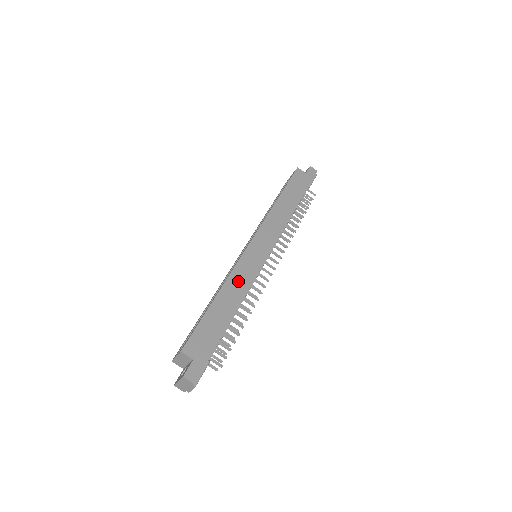
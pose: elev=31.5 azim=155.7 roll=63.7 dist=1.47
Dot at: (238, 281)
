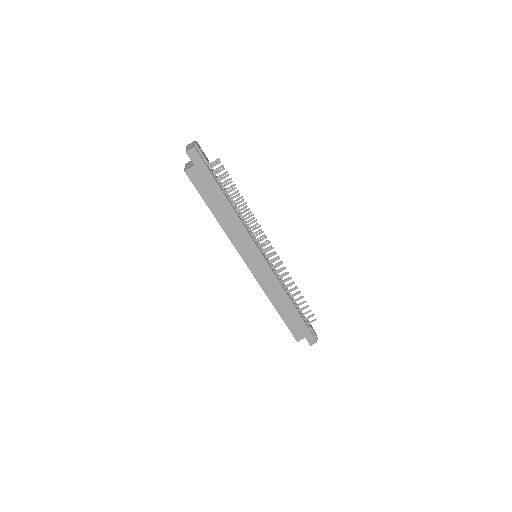
Dot at: (273, 291)
